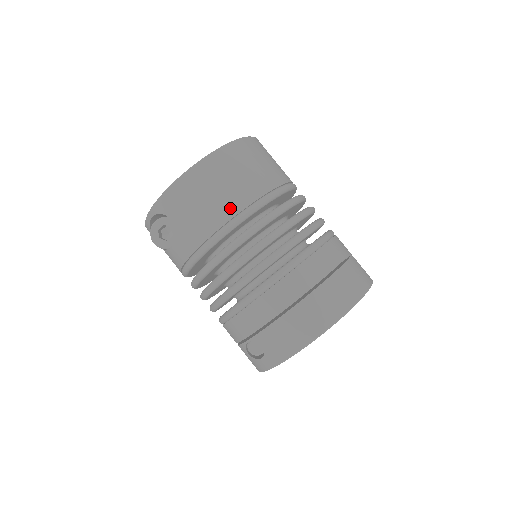
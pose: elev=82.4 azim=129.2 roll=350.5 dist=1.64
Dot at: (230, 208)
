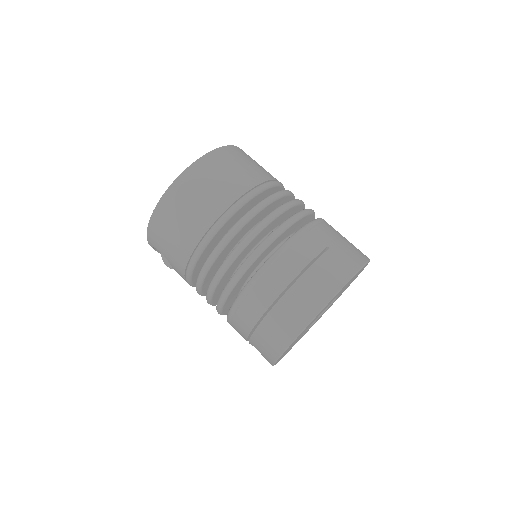
Dot at: (192, 238)
